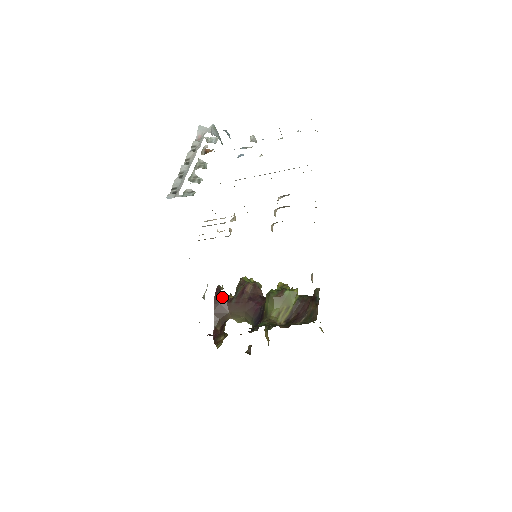
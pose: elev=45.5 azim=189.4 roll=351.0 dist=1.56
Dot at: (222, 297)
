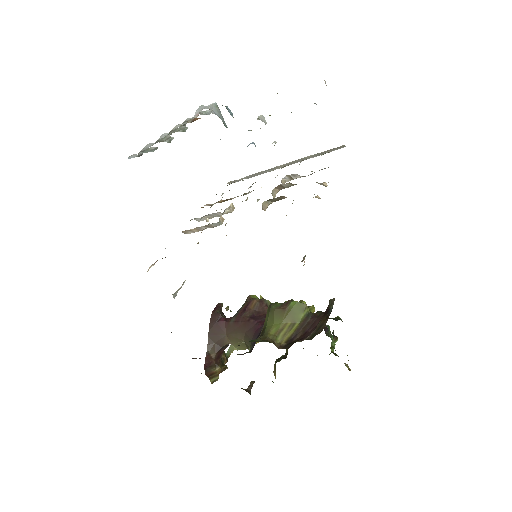
Dot at: (220, 315)
